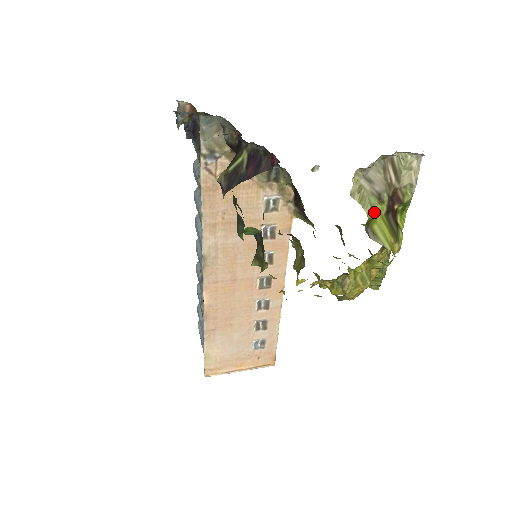
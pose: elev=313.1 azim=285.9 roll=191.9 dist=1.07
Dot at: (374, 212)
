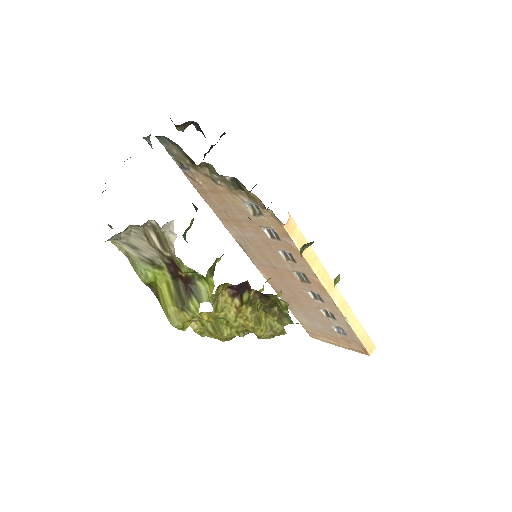
Dot at: (151, 277)
